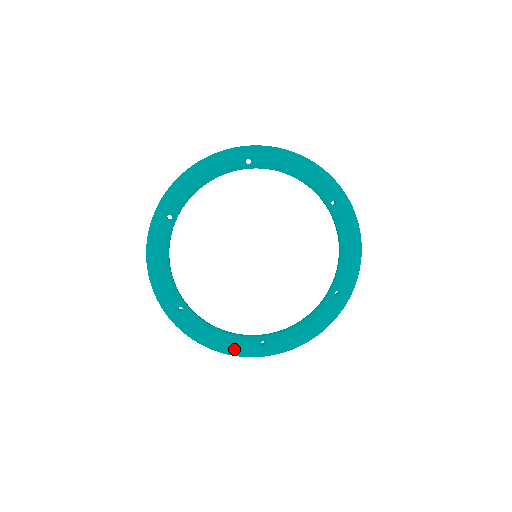
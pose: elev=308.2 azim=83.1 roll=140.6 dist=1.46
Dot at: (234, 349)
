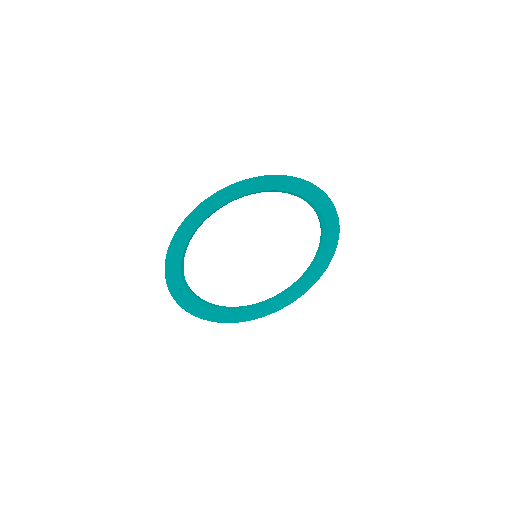
Dot at: (286, 303)
